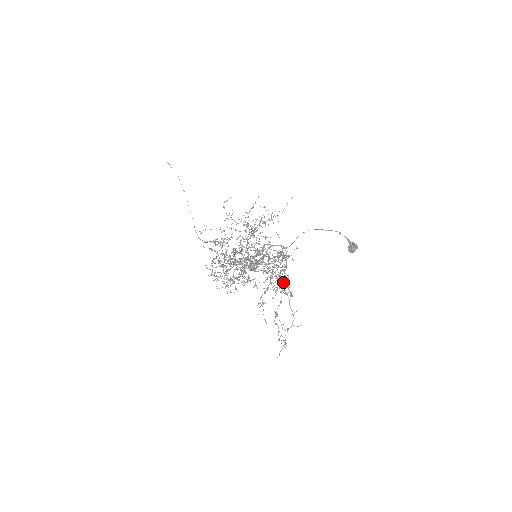
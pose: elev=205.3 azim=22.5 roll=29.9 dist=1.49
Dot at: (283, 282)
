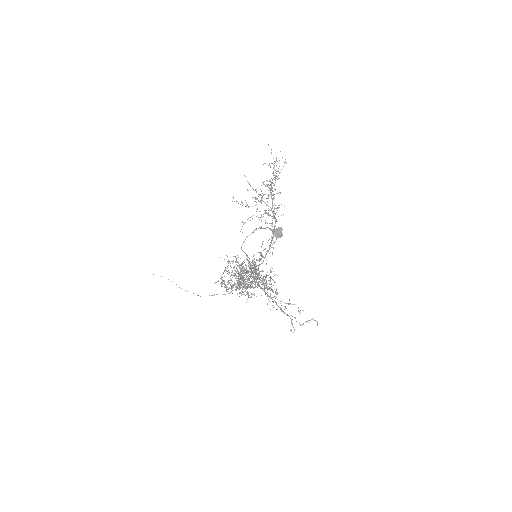
Dot at: (263, 290)
